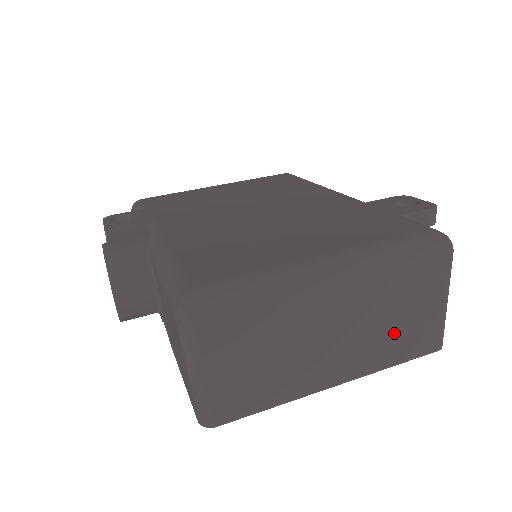
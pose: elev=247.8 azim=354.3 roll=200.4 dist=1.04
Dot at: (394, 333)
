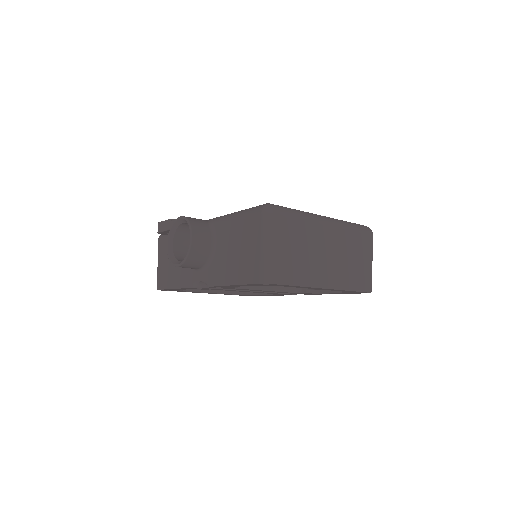
Dot at: (351, 269)
